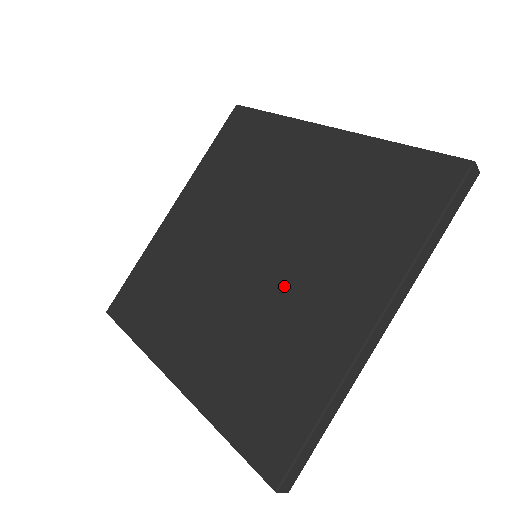
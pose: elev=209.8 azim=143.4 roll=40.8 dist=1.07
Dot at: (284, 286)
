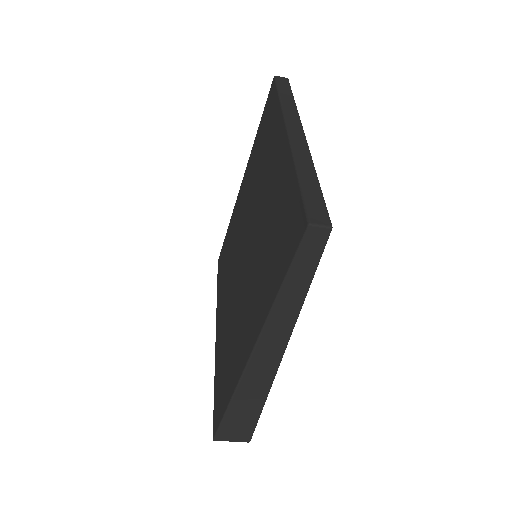
Dot at: (258, 217)
